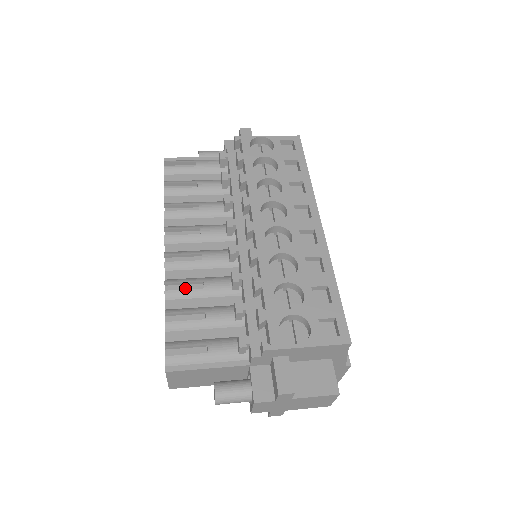
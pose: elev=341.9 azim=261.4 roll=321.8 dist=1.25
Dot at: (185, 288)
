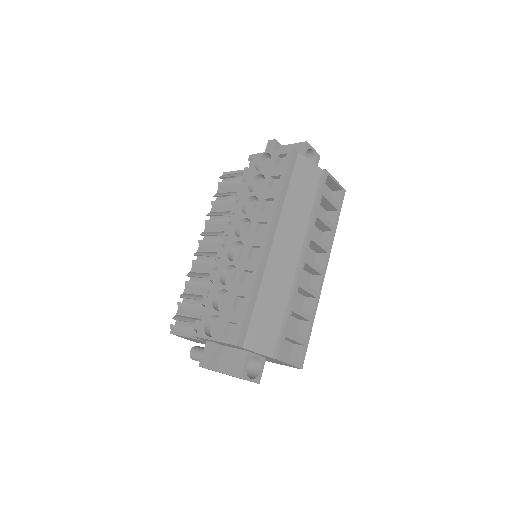
Dot at: (199, 279)
